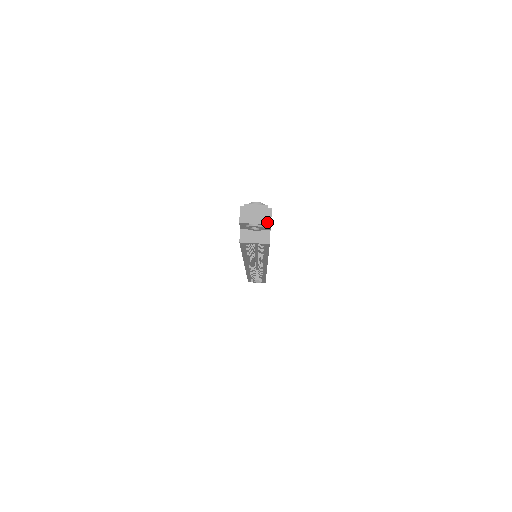
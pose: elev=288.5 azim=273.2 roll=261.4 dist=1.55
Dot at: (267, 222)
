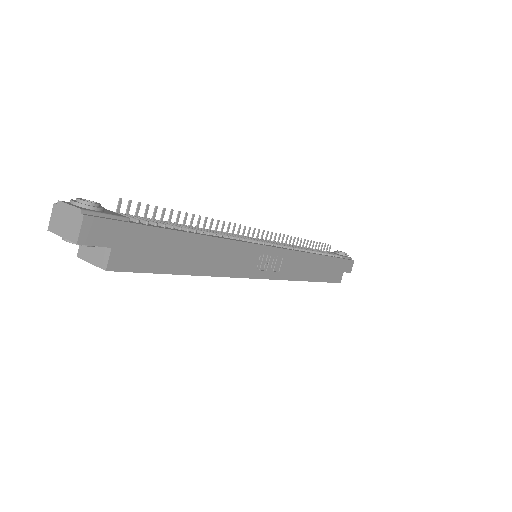
Dot at: (73, 238)
